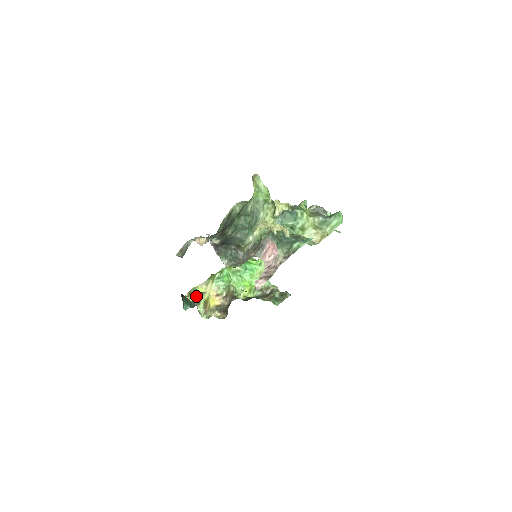
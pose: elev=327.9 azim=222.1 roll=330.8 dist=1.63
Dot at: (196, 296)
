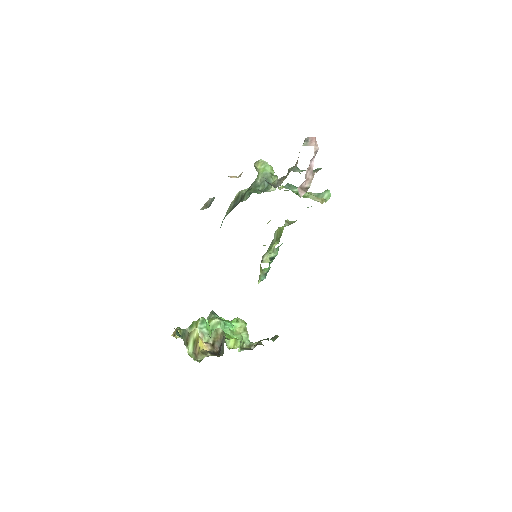
Dot at: (185, 332)
